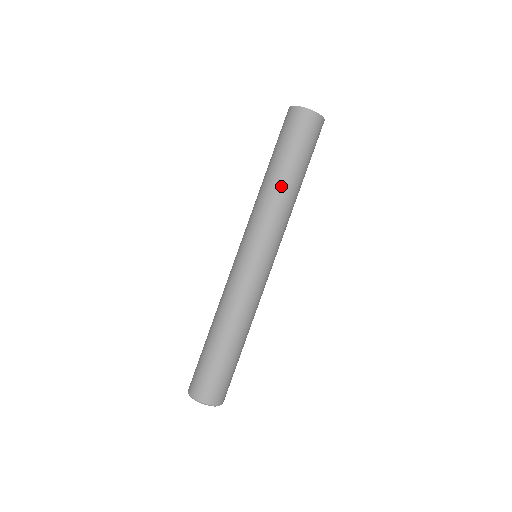
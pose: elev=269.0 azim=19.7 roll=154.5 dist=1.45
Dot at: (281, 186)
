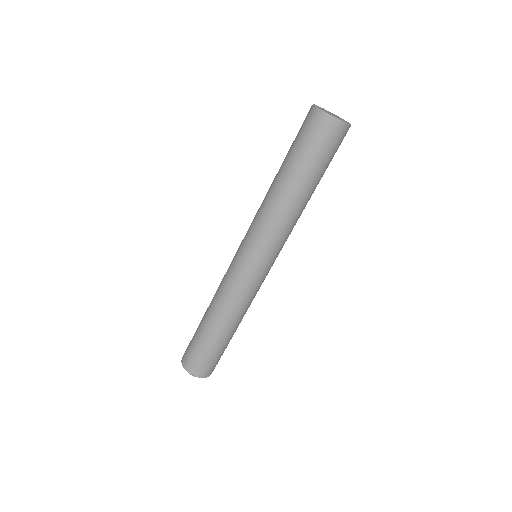
Dot at: (302, 204)
